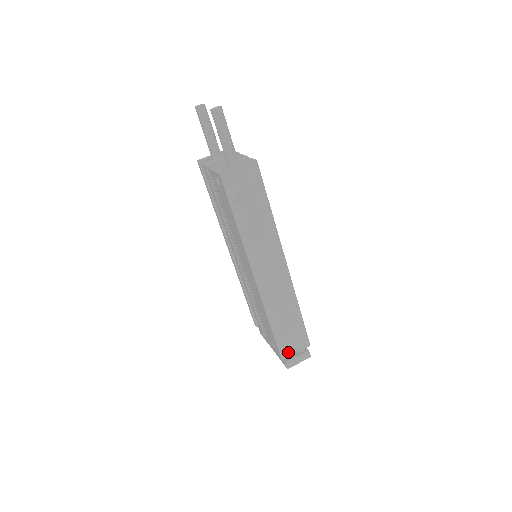
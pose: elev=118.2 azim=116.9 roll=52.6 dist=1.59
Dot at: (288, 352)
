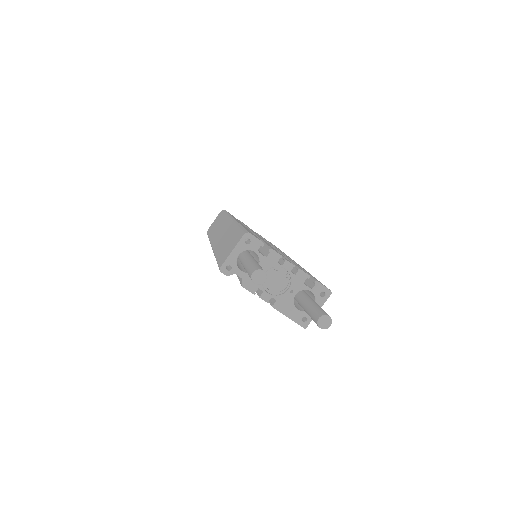
Dot at: occluded
